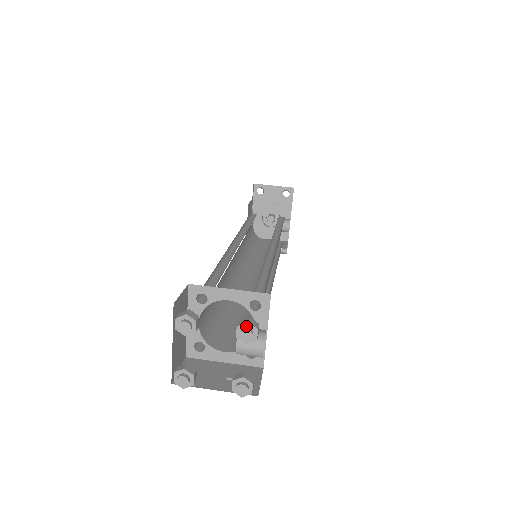
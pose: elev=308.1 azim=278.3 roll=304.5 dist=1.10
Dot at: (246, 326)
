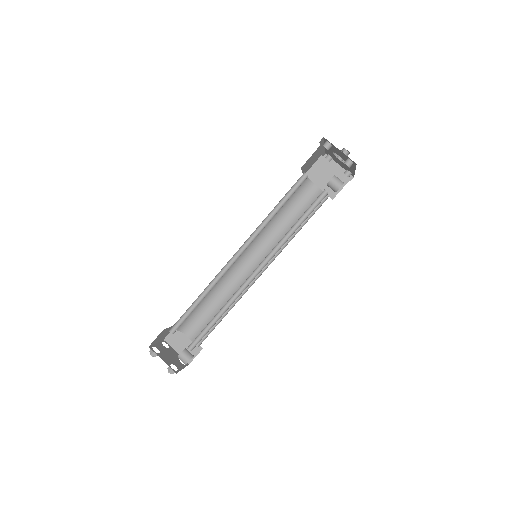
Dot at: (169, 371)
